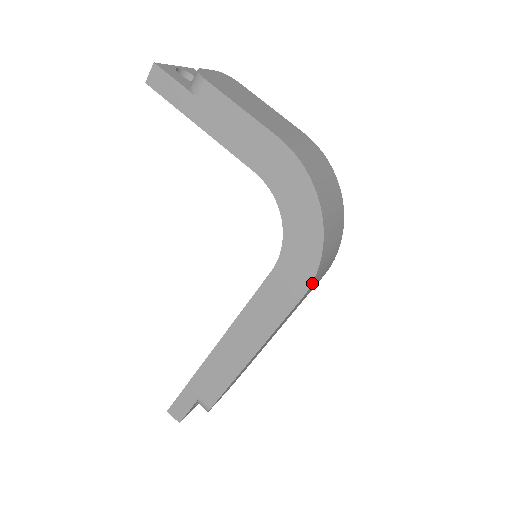
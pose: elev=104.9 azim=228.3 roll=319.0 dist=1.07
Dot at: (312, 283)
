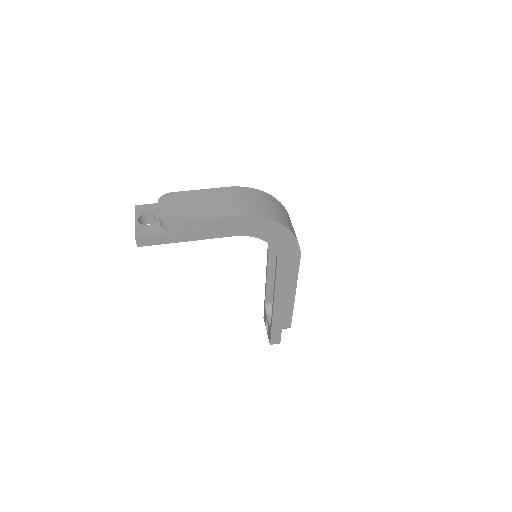
Dot at: (300, 250)
